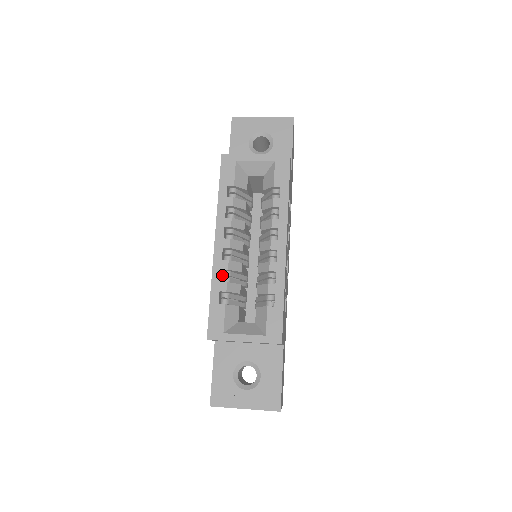
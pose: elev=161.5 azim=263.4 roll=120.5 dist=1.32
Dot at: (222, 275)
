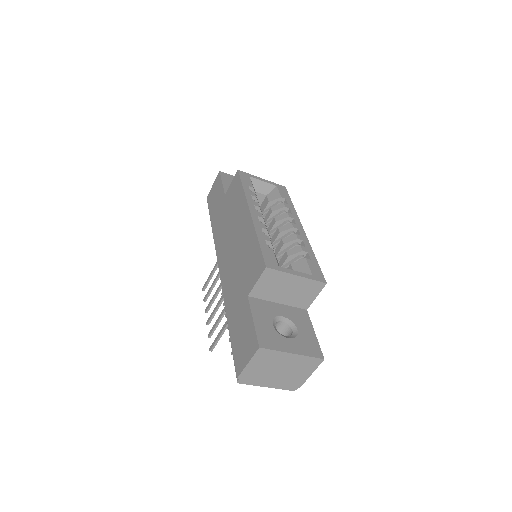
Dot at: occluded
